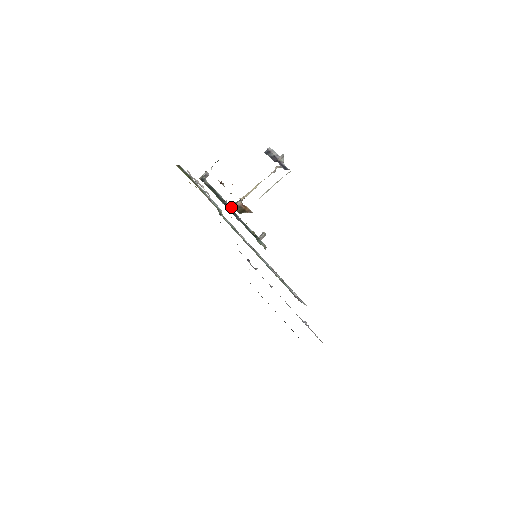
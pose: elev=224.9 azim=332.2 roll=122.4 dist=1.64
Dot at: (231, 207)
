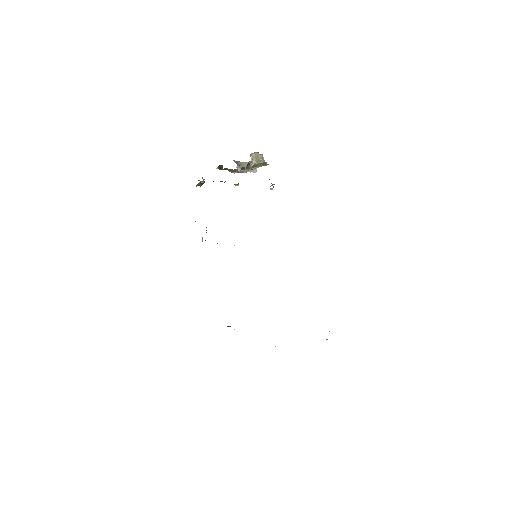
Dot at: occluded
